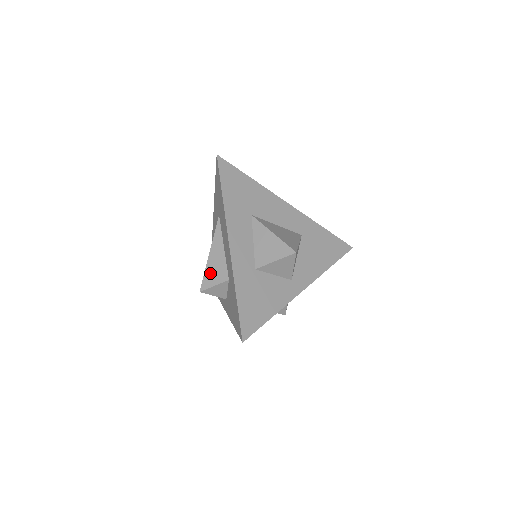
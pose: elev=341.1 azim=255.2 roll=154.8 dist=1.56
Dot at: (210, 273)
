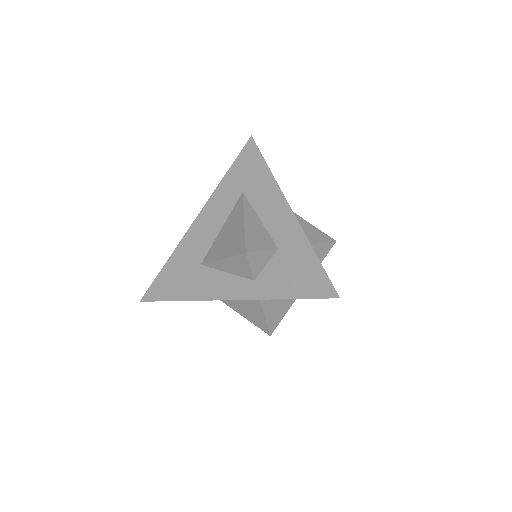
Dot at: (253, 238)
